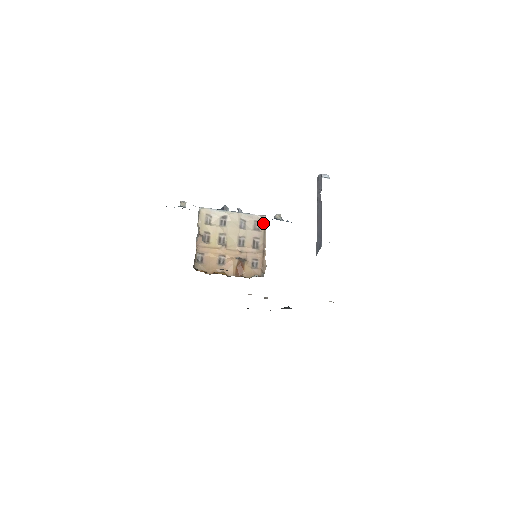
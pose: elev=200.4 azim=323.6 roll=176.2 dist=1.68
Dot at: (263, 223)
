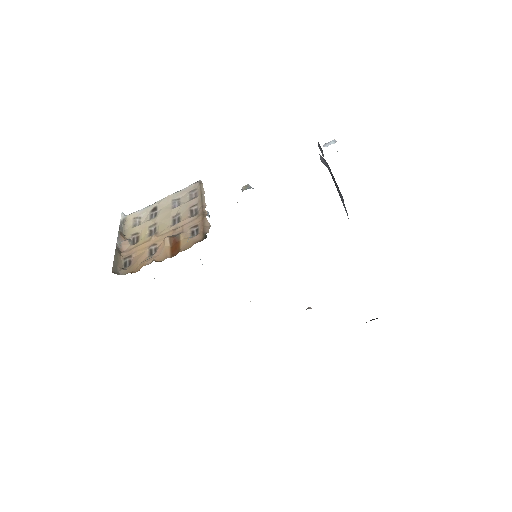
Dot at: (199, 188)
